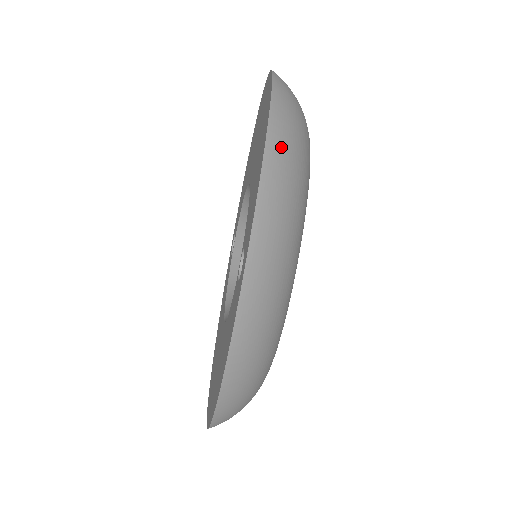
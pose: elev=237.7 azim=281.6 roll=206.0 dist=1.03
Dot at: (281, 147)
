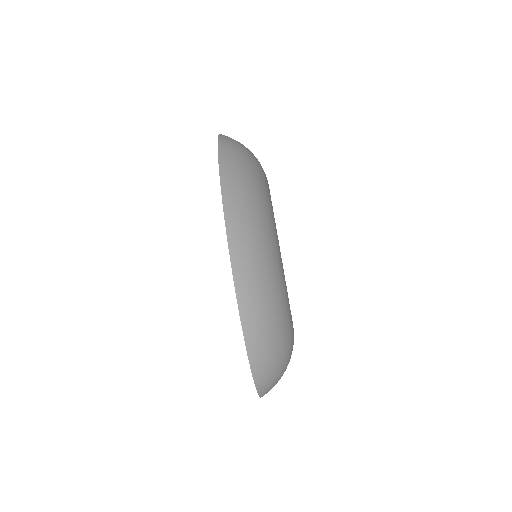
Dot at: (230, 155)
